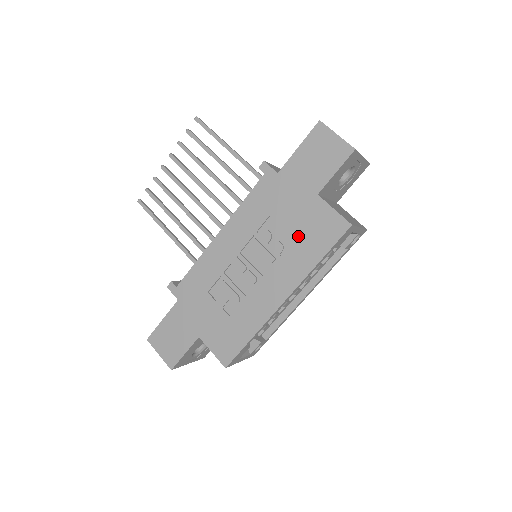
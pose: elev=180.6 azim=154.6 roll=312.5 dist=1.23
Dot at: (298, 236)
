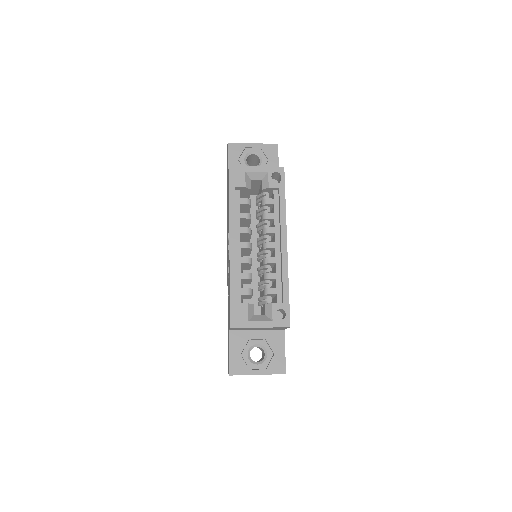
Dot at: occluded
